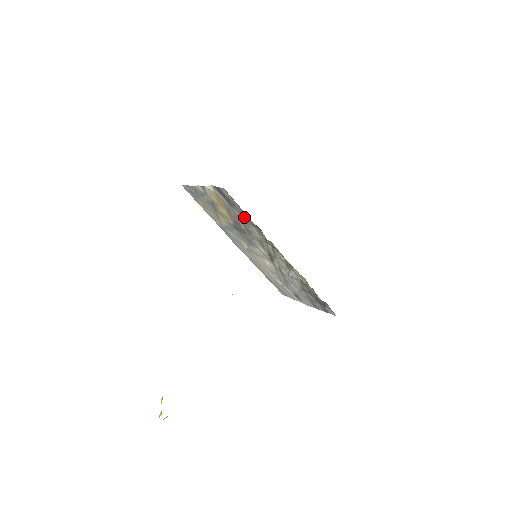
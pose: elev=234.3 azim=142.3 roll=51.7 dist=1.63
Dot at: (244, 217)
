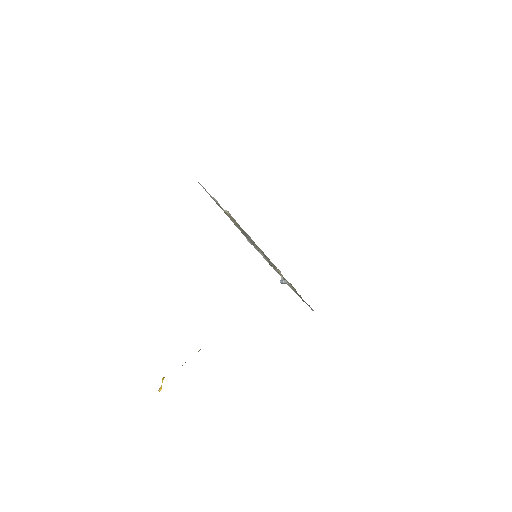
Dot at: occluded
